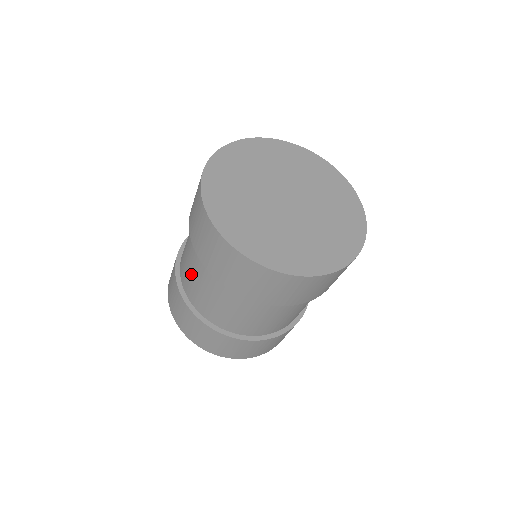
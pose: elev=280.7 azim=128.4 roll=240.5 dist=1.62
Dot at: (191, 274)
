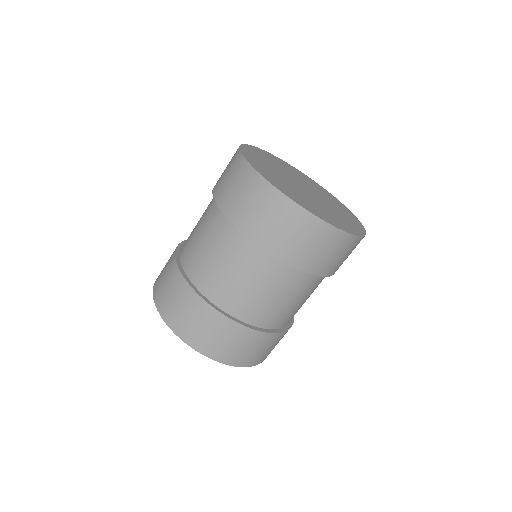
Dot at: occluded
